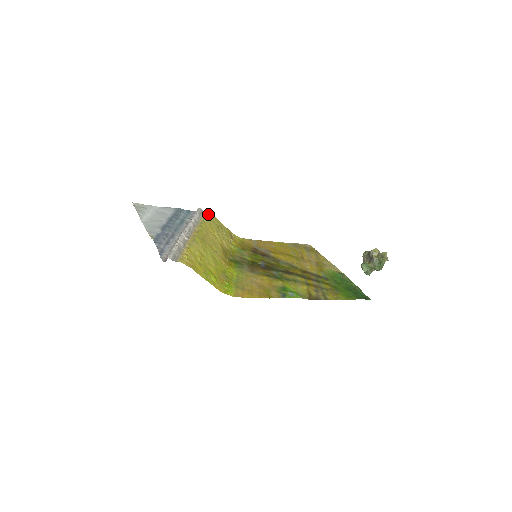
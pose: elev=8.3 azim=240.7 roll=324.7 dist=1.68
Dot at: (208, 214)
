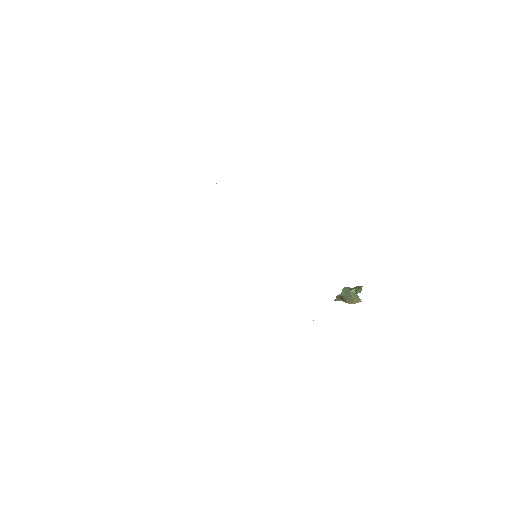
Dot at: occluded
